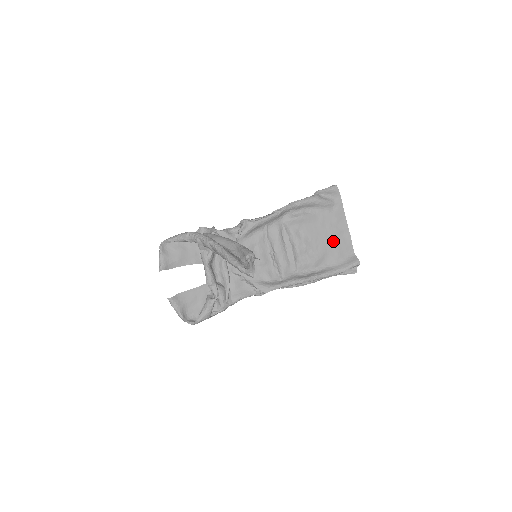
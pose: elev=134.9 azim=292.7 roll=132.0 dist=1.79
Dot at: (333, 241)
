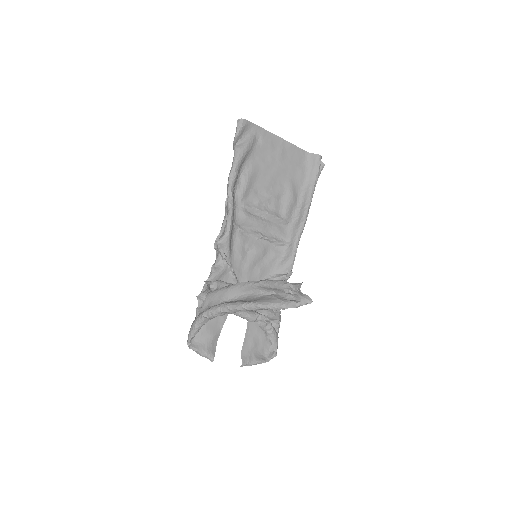
Dot at: (286, 165)
